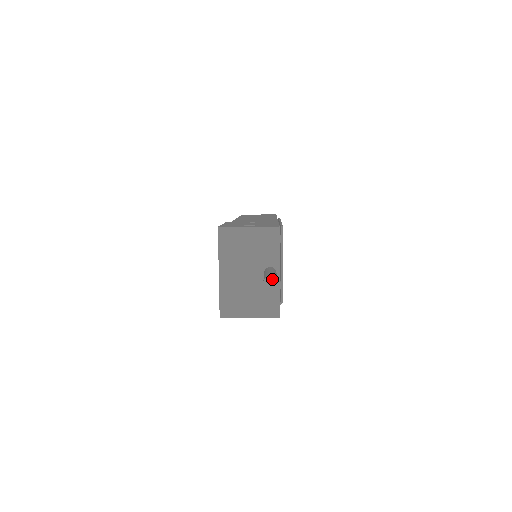
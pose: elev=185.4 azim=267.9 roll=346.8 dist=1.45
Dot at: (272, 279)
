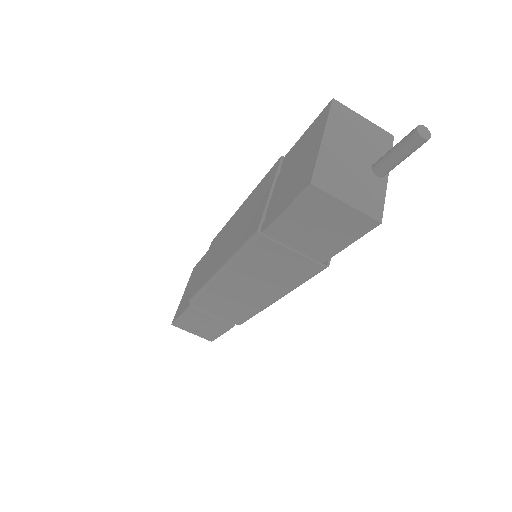
Dot at: (426, 130)
